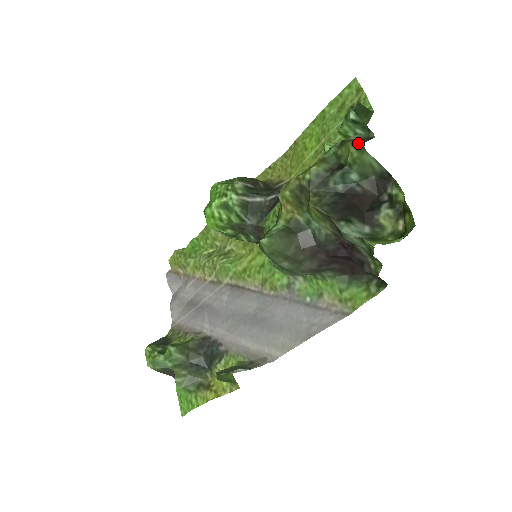
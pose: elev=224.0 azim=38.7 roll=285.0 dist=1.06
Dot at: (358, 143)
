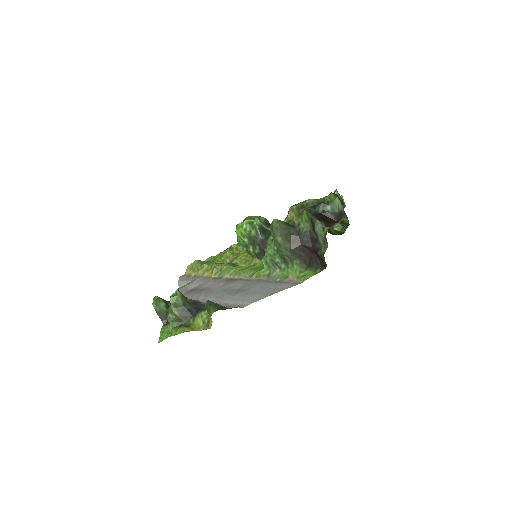
Dot at: (336, 194)
